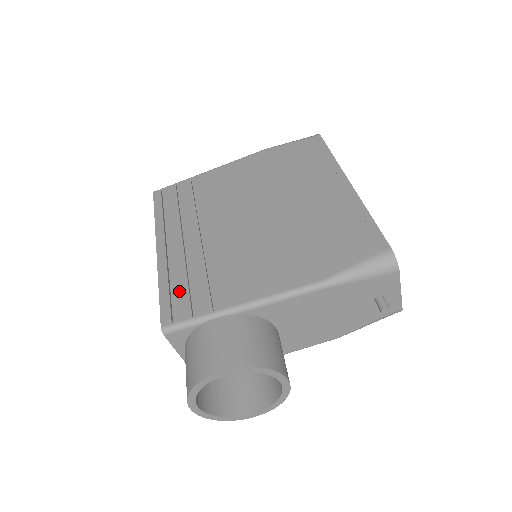
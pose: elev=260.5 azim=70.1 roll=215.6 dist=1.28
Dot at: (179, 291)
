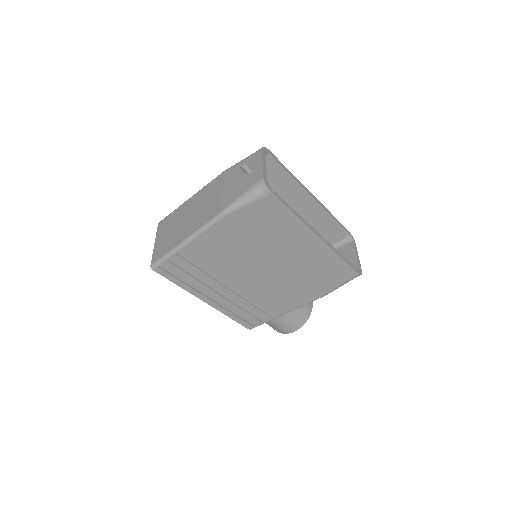
Dot at: (244, 317)
